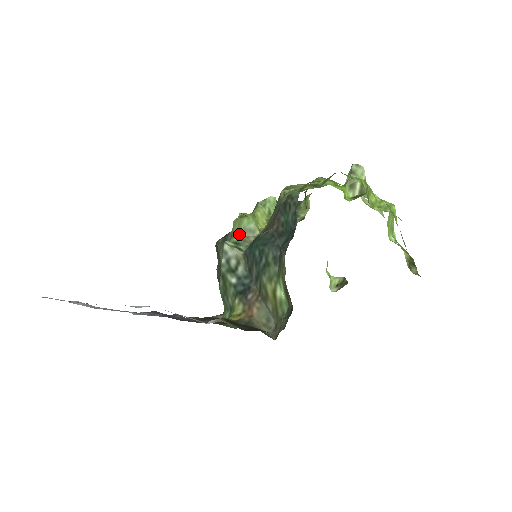
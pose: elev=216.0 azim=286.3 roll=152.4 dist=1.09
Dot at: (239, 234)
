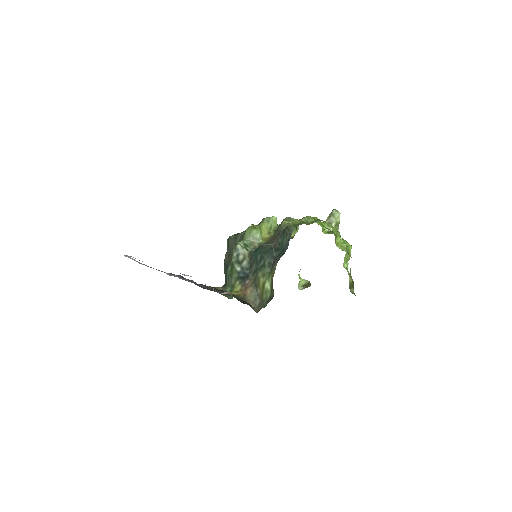
Dot at: (248, 239)
